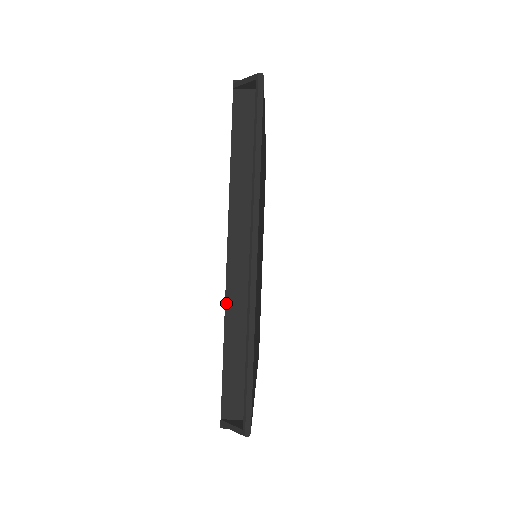
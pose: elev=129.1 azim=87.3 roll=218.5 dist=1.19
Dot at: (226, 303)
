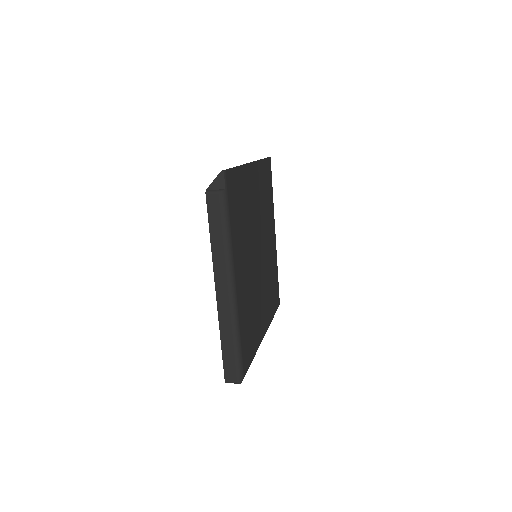
Dot at: occluded
